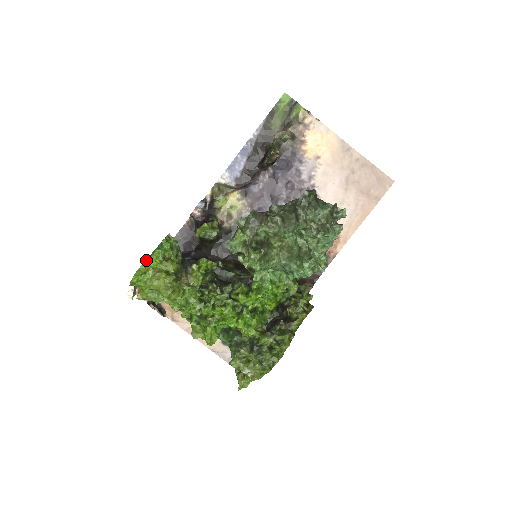
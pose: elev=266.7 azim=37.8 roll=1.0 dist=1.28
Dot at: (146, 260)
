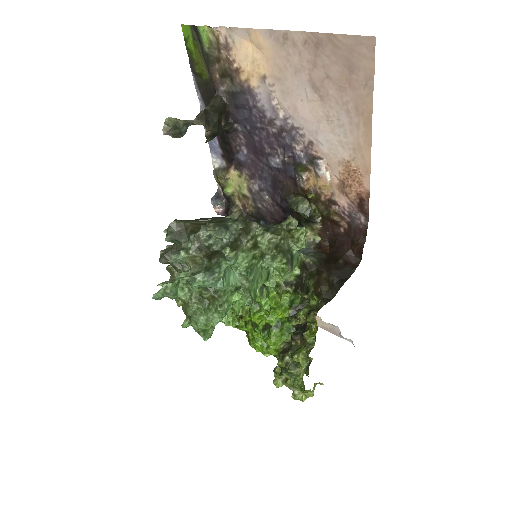
Dot at: occluded
